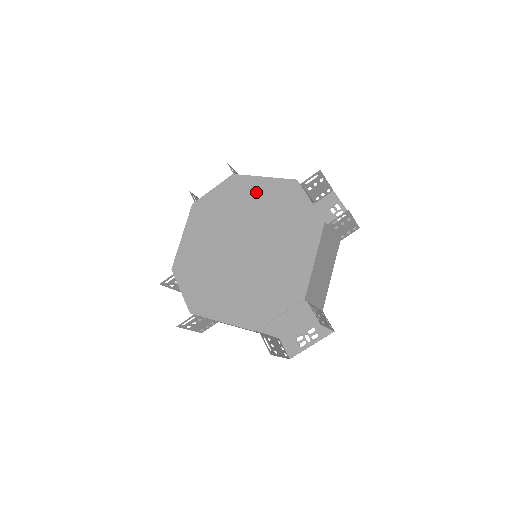
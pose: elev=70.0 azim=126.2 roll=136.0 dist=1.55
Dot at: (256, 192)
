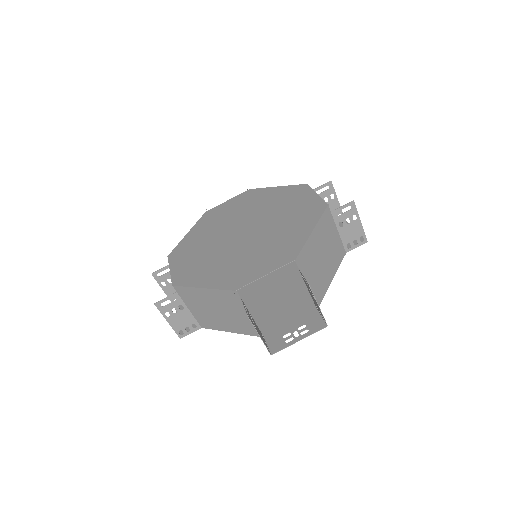
Dot at: (267, 196)
